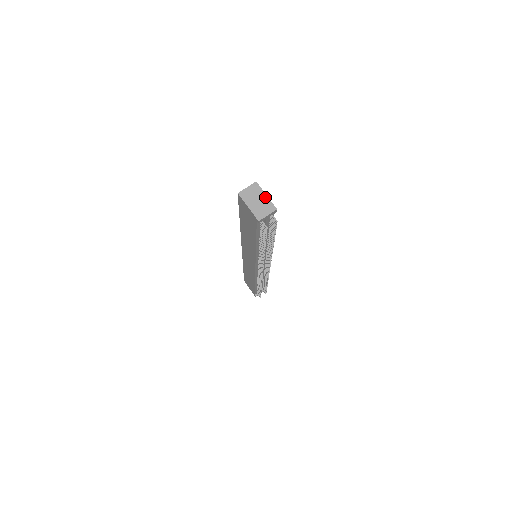
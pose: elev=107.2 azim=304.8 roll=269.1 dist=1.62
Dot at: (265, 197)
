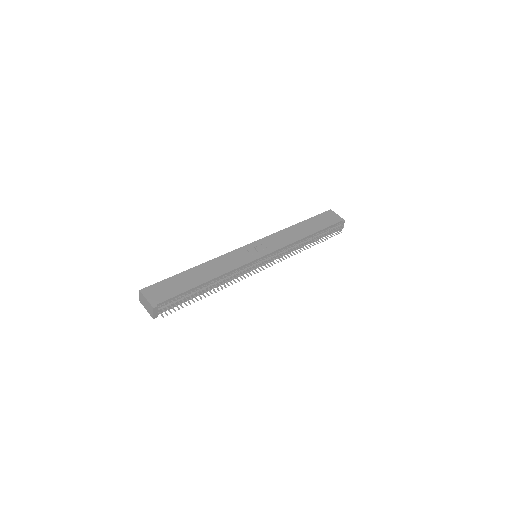
Dot at: (146, 301)
